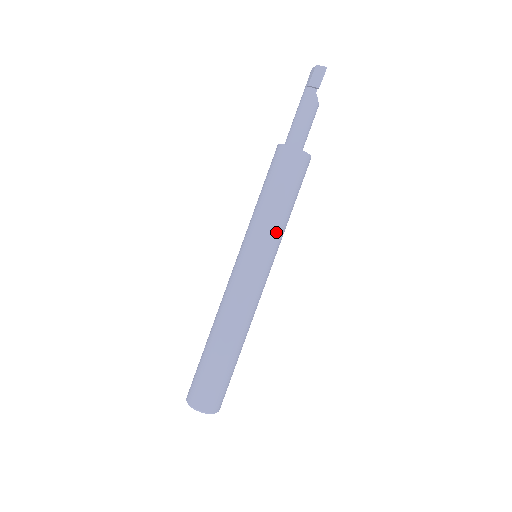
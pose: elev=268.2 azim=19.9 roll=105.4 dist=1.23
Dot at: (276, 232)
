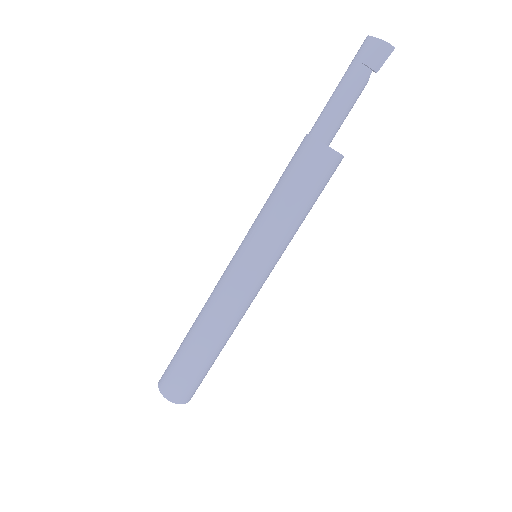
Dot at: (290, 241)
